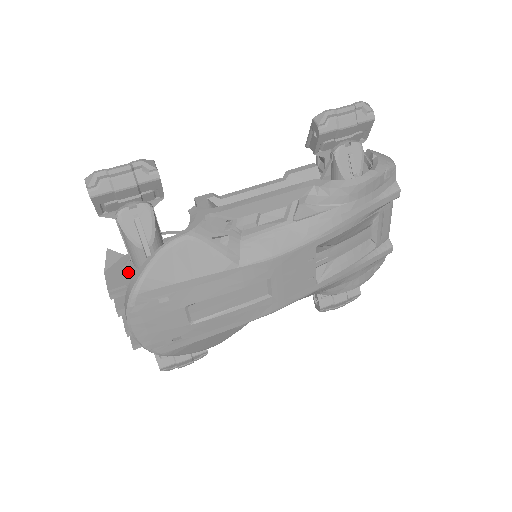
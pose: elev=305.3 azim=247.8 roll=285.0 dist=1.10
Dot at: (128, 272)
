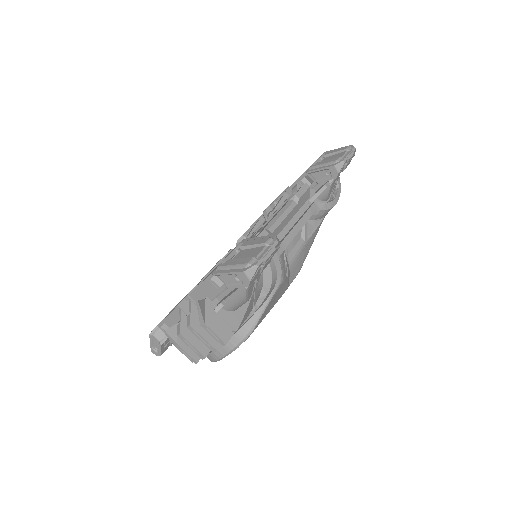
Dot at: (224, 317)
